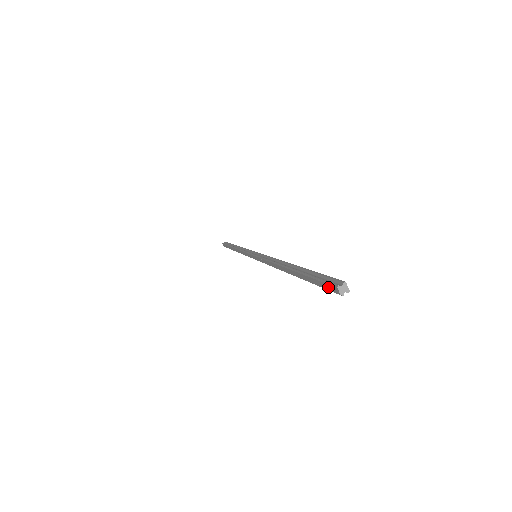
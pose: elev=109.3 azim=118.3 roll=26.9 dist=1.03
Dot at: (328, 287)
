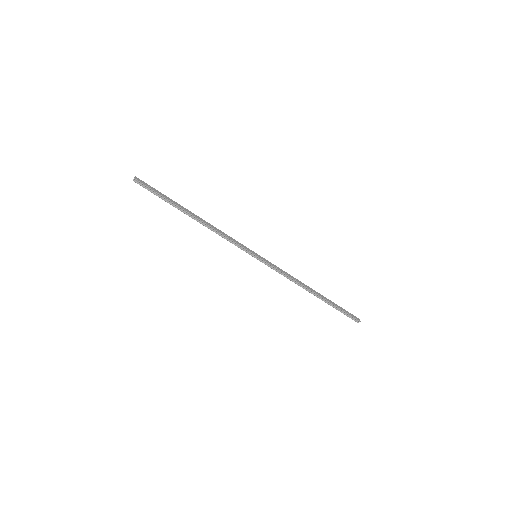
Dot at: (351, 318)
